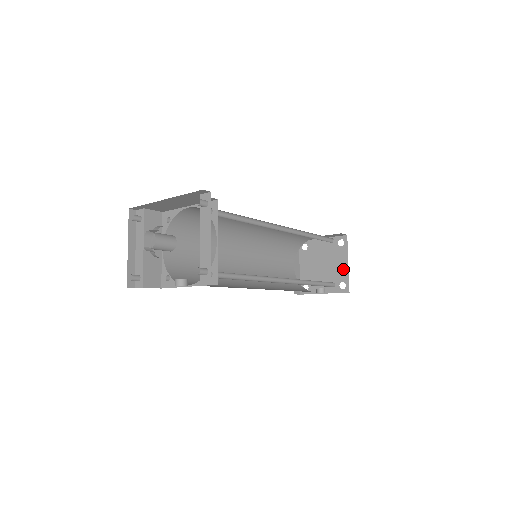
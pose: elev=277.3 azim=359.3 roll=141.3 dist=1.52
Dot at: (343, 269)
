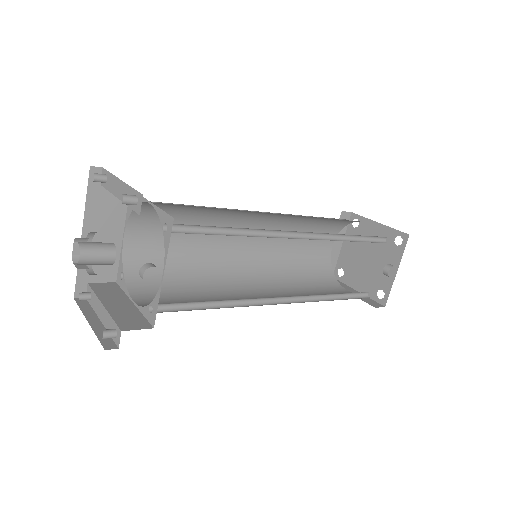
Dot at: (381, 232)
